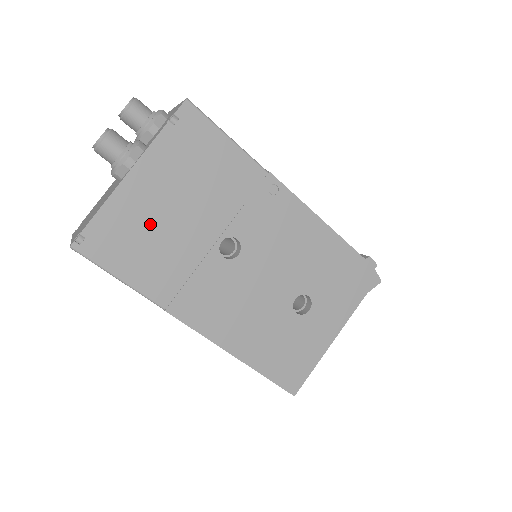
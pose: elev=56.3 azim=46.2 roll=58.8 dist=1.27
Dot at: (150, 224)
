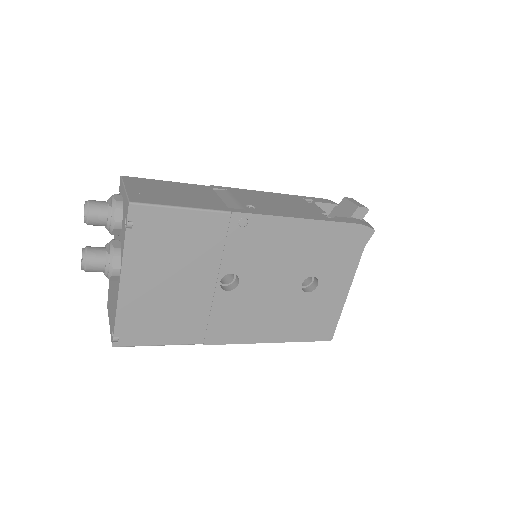
Dot at: (158, 303)
